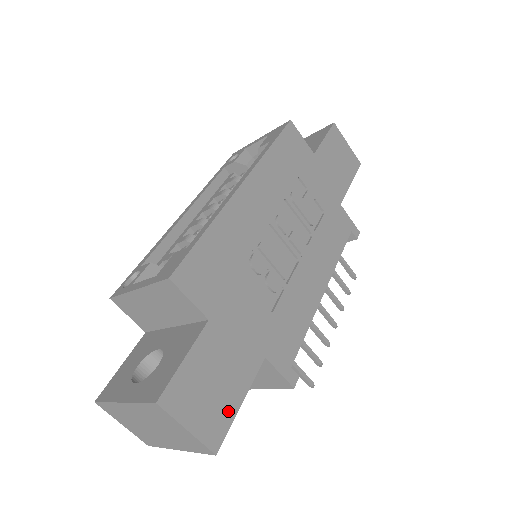
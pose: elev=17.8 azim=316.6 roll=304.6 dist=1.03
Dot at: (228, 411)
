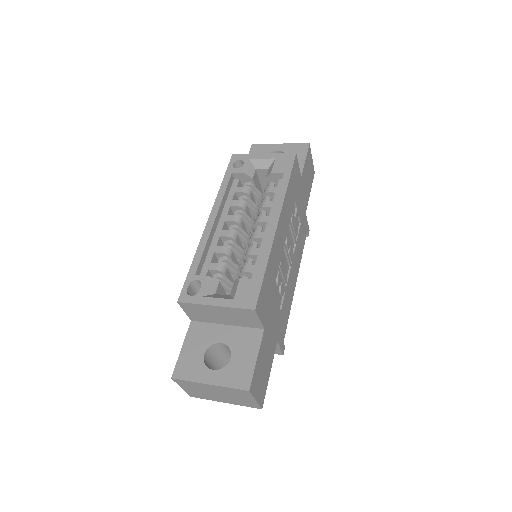
Dot at: (266, 382)
